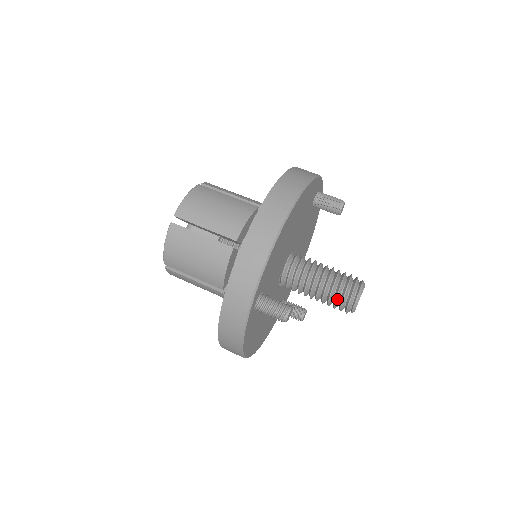
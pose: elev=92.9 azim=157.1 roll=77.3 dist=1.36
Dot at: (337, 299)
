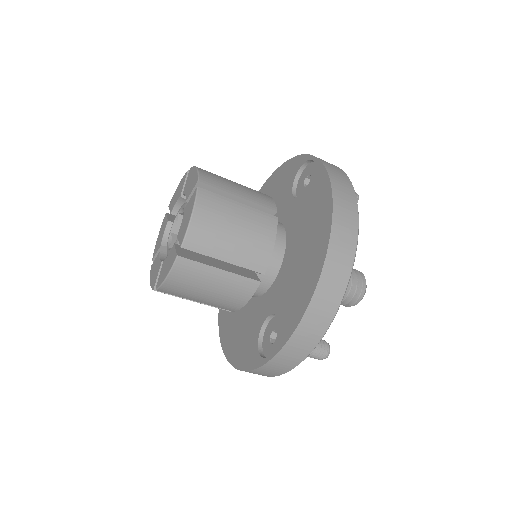
Dot at: (343, 300)
